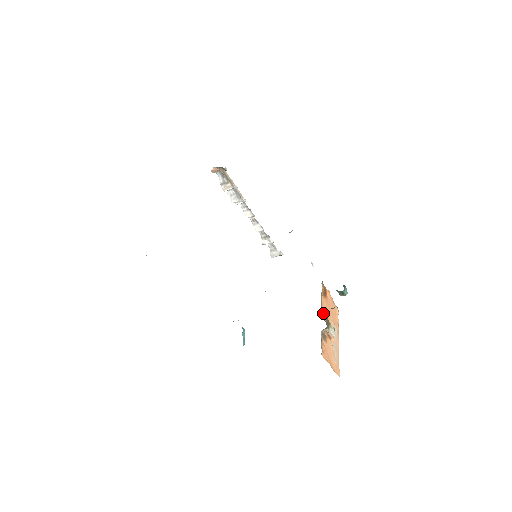
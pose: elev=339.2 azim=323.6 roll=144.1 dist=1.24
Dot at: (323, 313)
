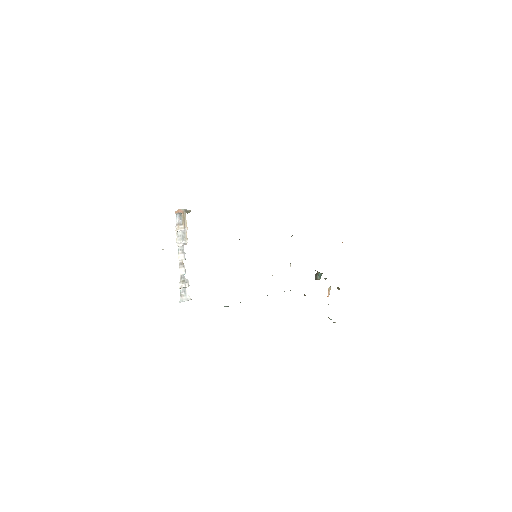
Dot at: occluded
